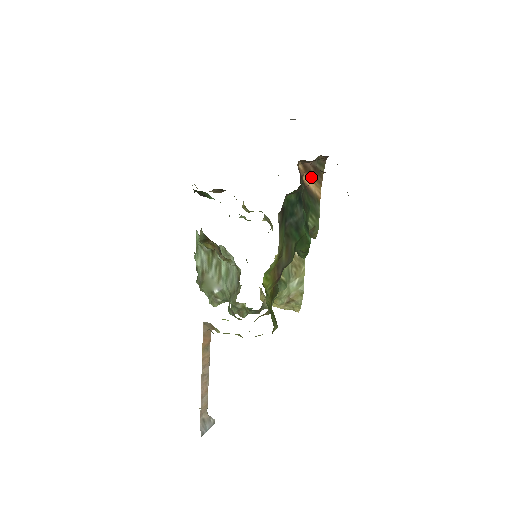
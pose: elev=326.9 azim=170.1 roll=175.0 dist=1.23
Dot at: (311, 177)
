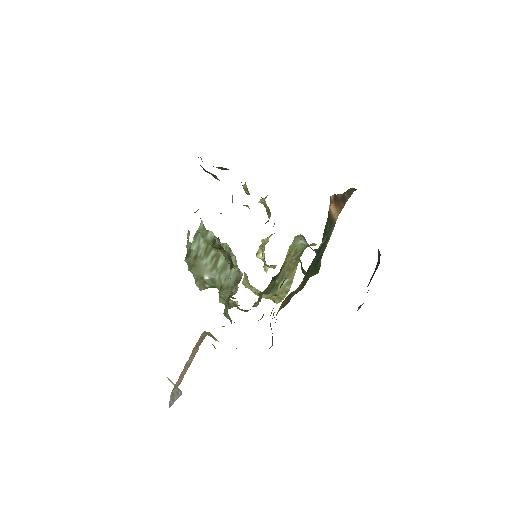
Dot at: (336, 204)
